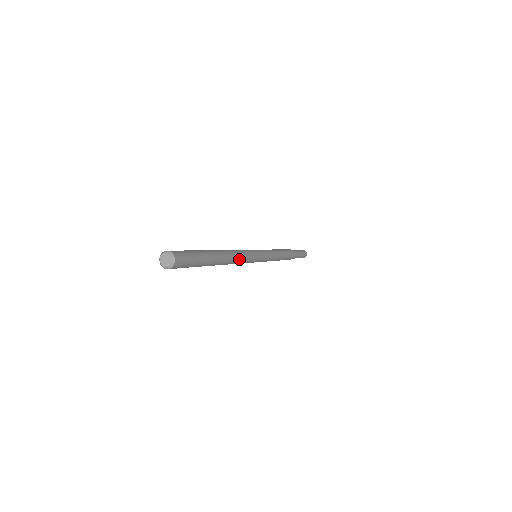
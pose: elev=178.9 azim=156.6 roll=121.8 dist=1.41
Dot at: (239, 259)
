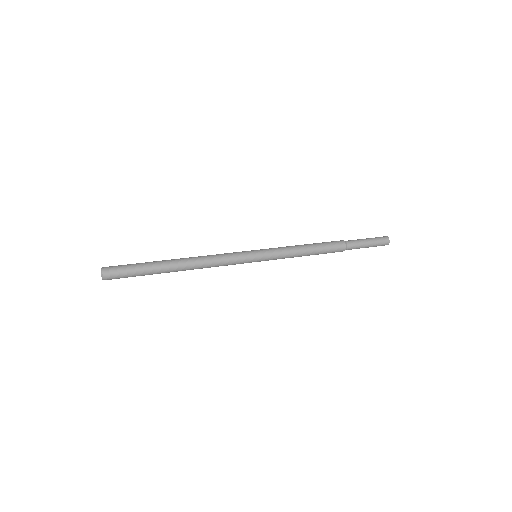
Dot at: (209, 261)
